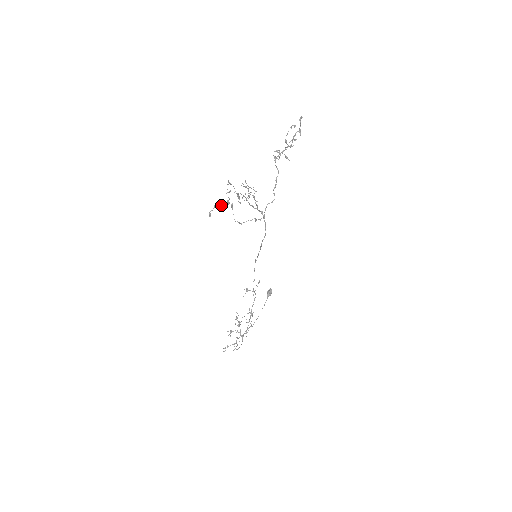
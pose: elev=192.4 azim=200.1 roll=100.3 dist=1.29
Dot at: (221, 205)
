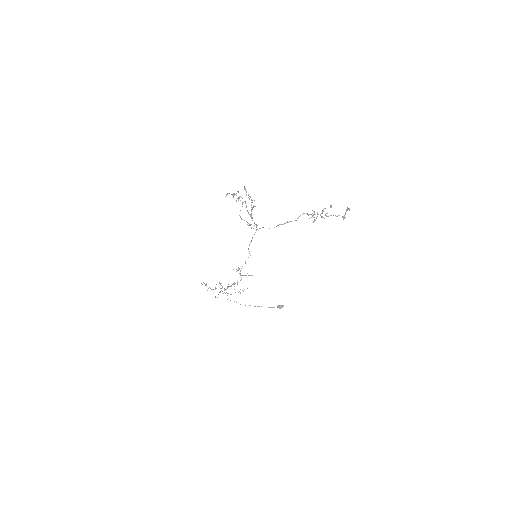
Dot at: occluded
